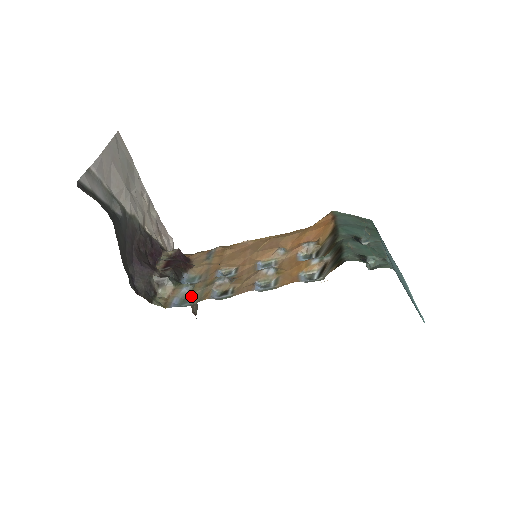
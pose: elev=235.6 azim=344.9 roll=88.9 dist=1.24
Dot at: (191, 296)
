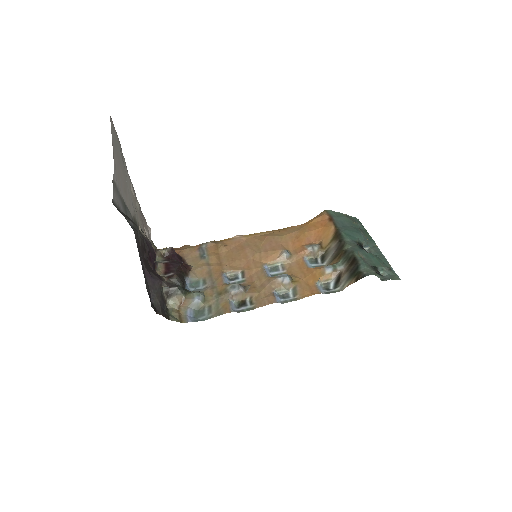
Dot at: (206, 307)
